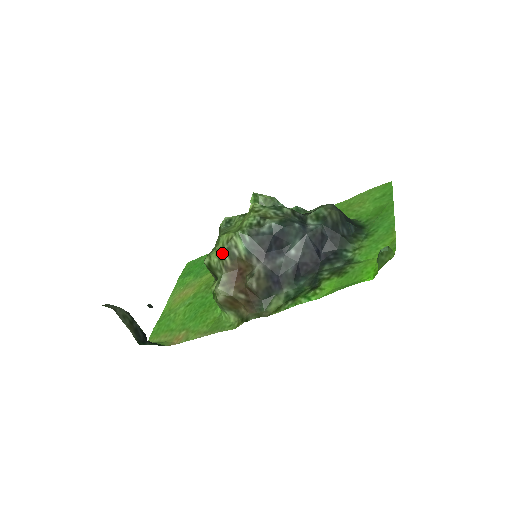
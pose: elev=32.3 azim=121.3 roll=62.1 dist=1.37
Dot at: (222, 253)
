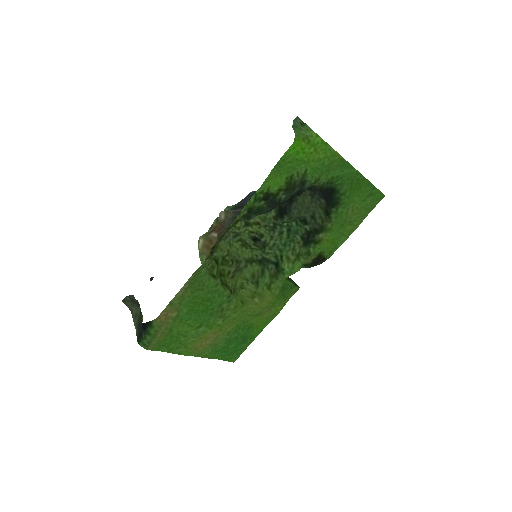
Dot at: occluded
